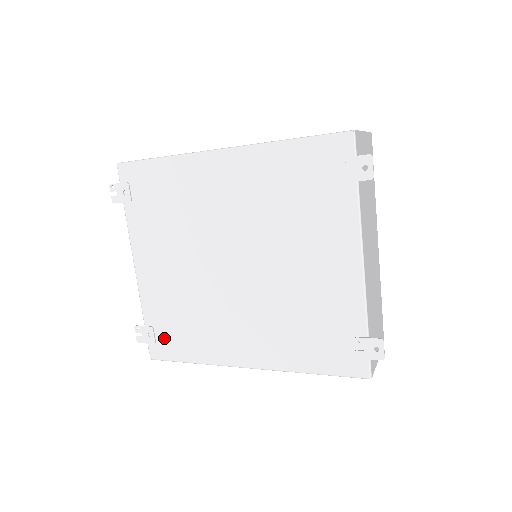
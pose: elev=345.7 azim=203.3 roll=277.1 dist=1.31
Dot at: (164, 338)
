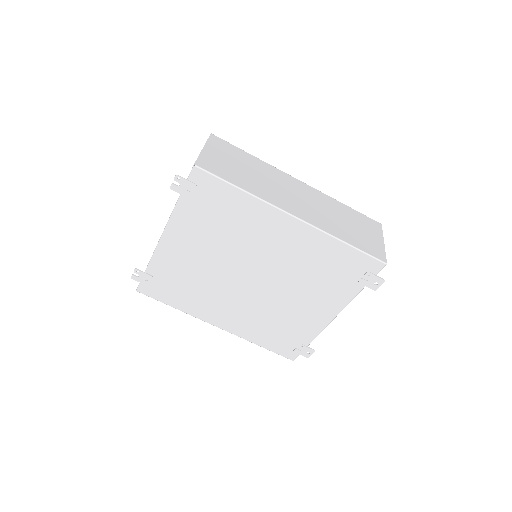
Dot at: (159, 286)
